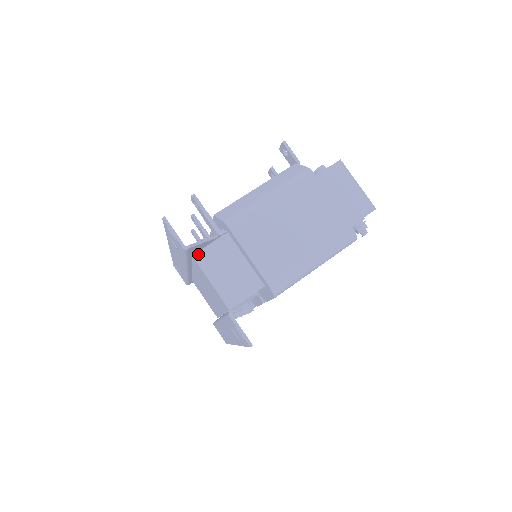
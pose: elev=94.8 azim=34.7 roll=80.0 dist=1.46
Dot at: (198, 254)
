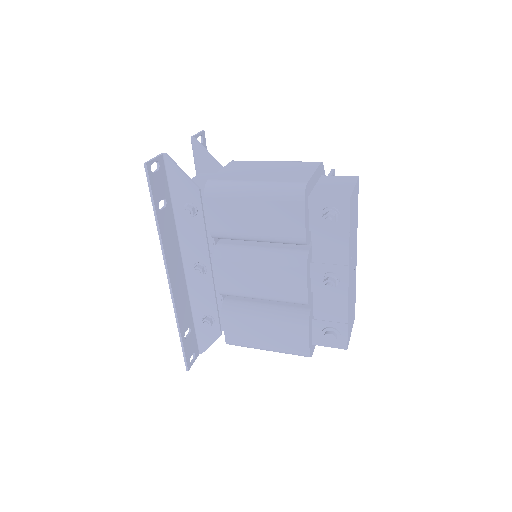
Dot at: (204, 173)
